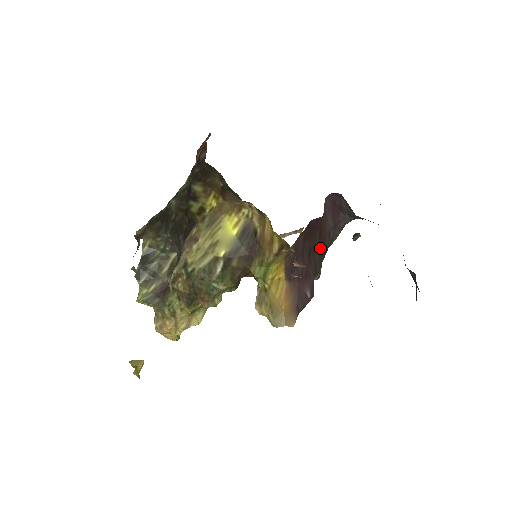
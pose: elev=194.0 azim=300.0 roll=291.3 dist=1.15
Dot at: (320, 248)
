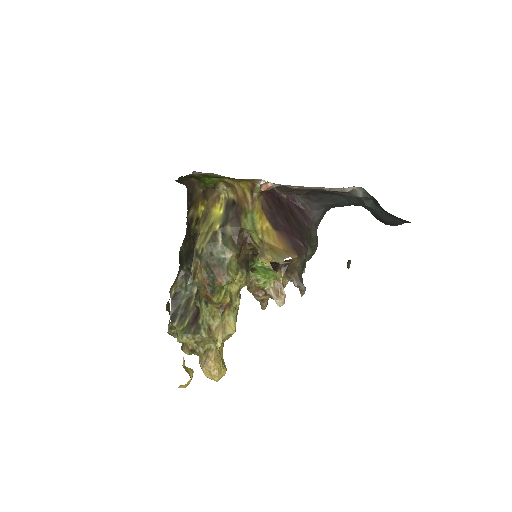
Dot at: (297, 224)
